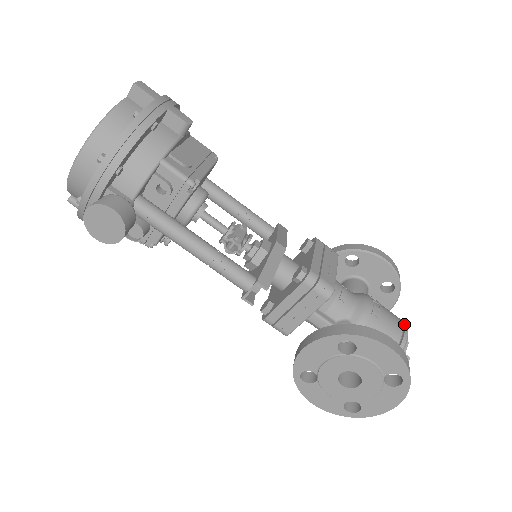
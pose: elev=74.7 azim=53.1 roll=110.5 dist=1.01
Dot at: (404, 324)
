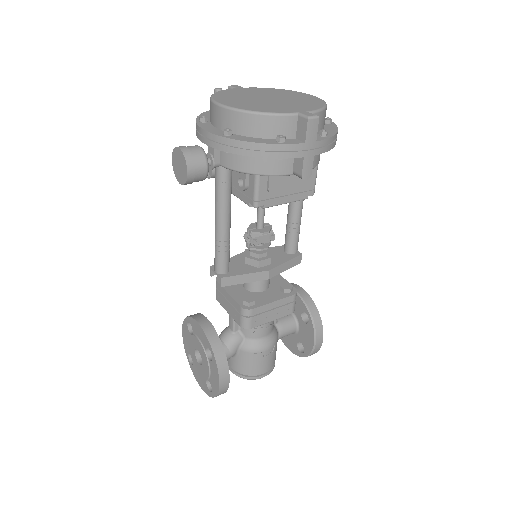
Dot at: (267, 373)
